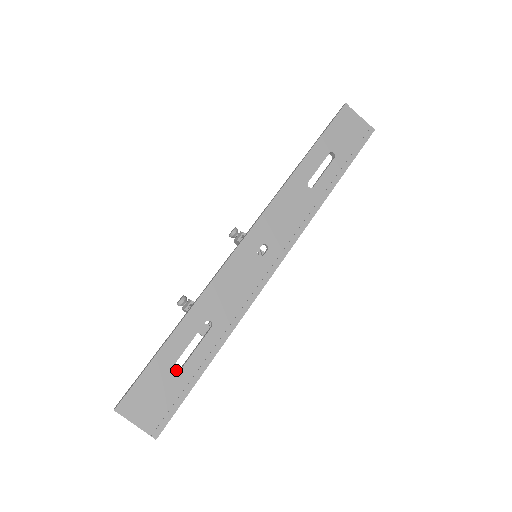
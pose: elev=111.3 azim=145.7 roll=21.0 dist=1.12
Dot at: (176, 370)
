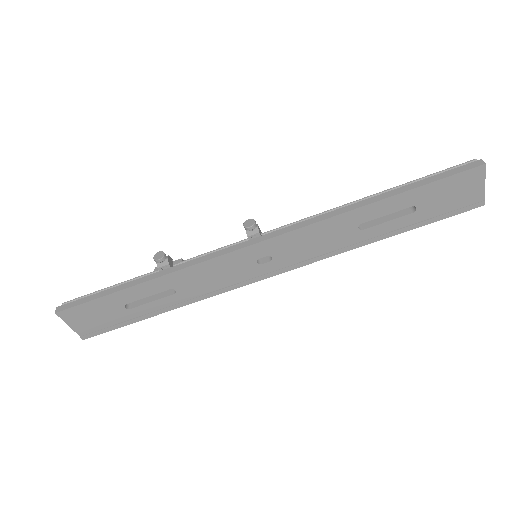
Dot at: (123, 309)
